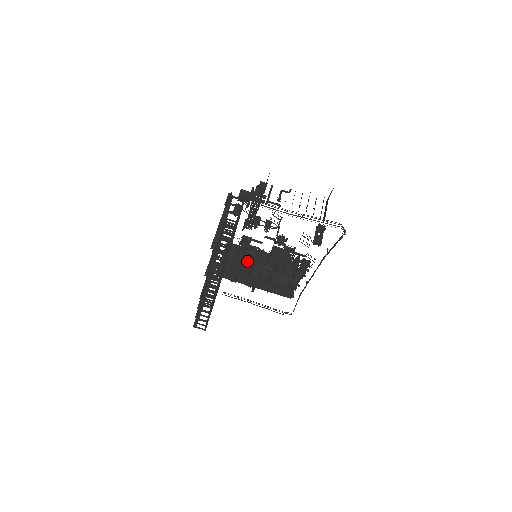
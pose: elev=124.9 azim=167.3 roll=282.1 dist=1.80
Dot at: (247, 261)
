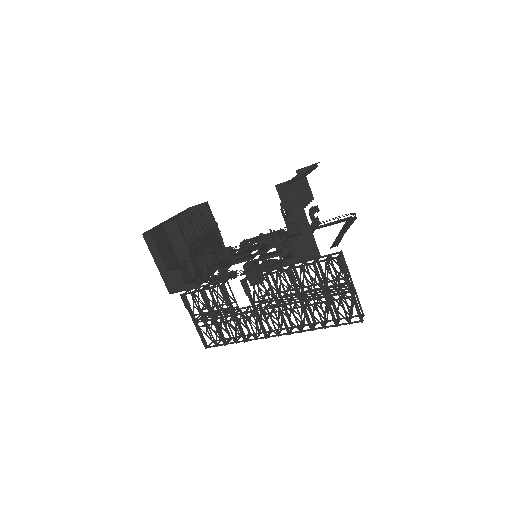
Dot at: (190, 244)
